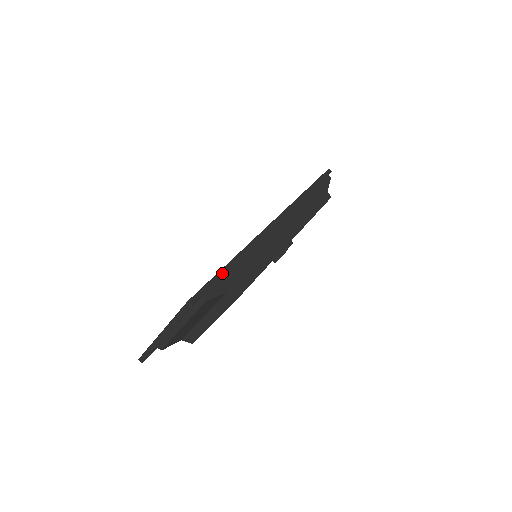
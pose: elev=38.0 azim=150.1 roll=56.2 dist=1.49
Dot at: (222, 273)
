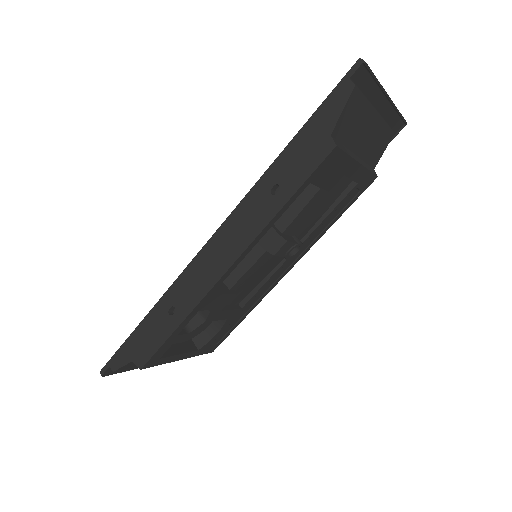
Dot at: (131, 338)
